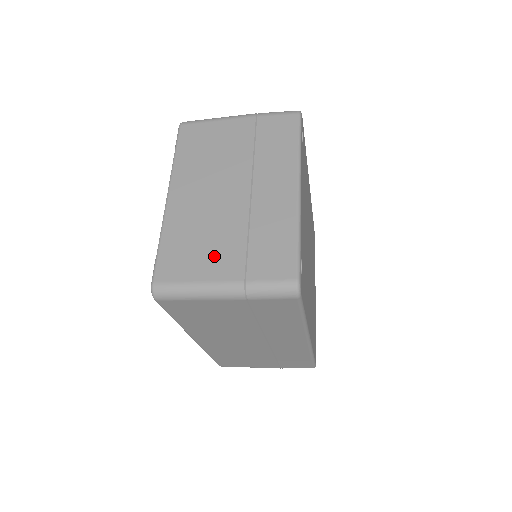
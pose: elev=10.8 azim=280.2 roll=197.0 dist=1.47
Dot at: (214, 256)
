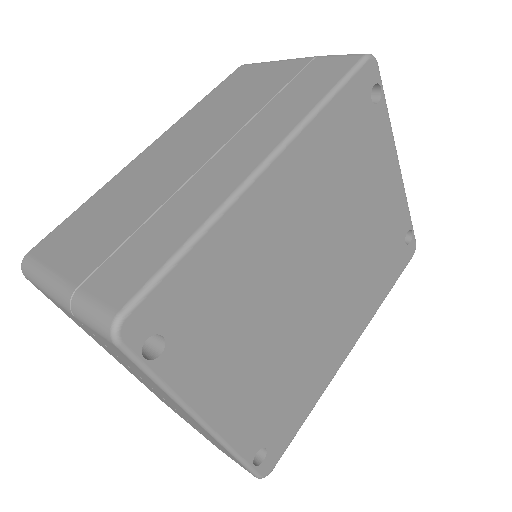
Dot at: occluded
